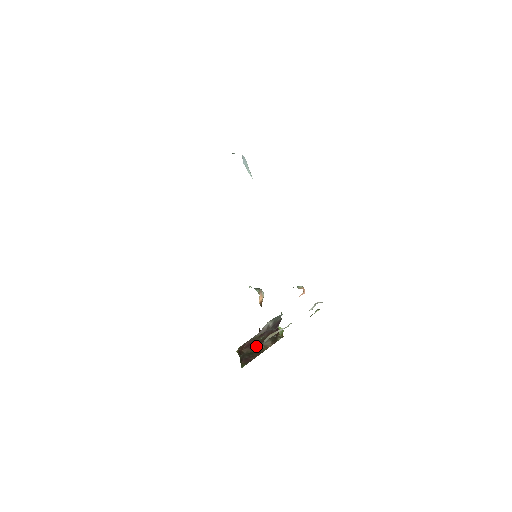
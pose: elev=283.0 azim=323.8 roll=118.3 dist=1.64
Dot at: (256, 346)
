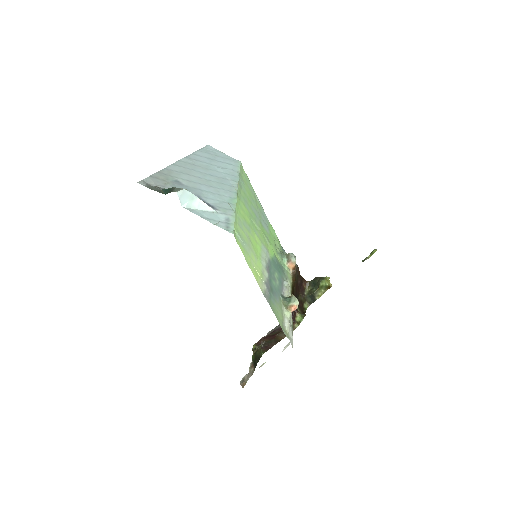
Dot at: (273, 337)
